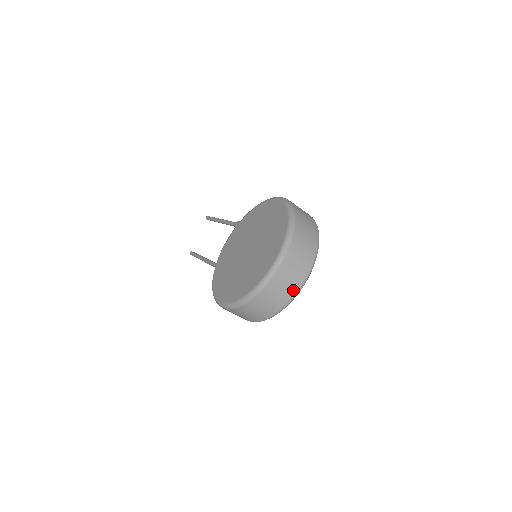
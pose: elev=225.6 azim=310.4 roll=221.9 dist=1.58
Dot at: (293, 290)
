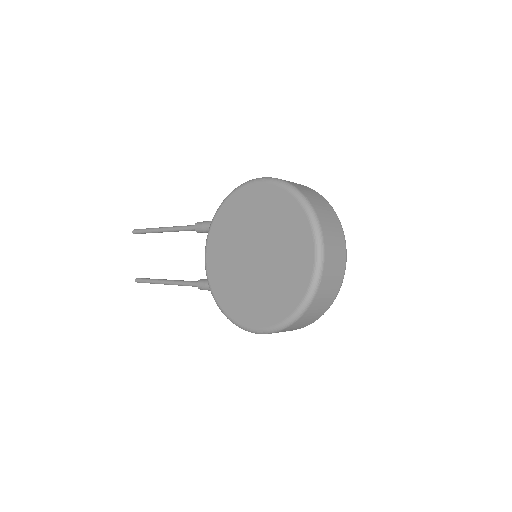
Dot at: (340, 277)
